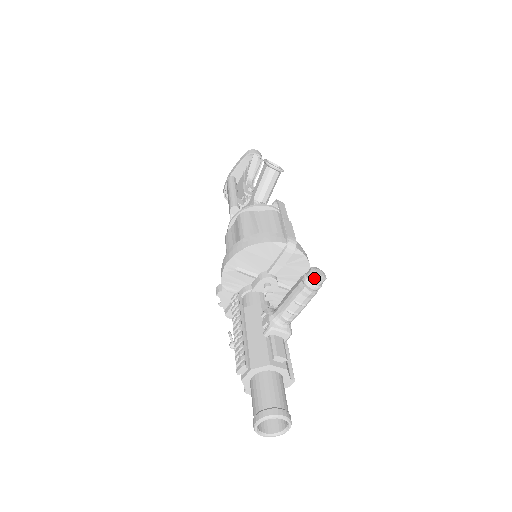
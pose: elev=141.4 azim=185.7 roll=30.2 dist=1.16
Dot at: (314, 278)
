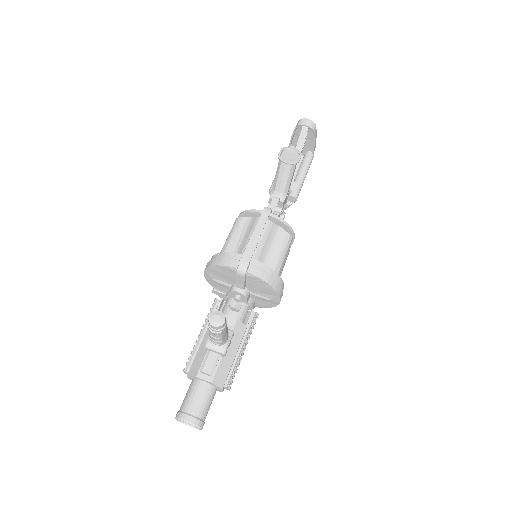
Dot at: (210, 324)
